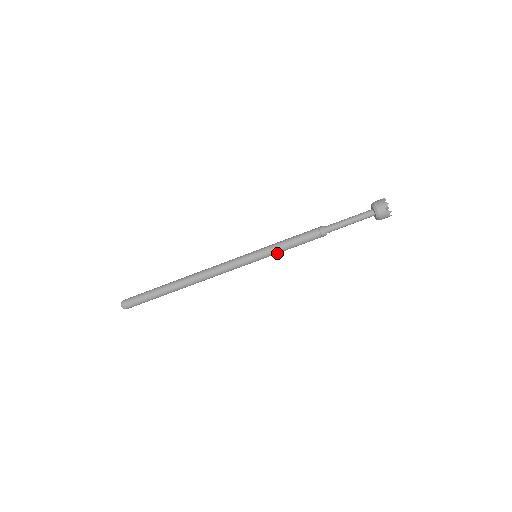
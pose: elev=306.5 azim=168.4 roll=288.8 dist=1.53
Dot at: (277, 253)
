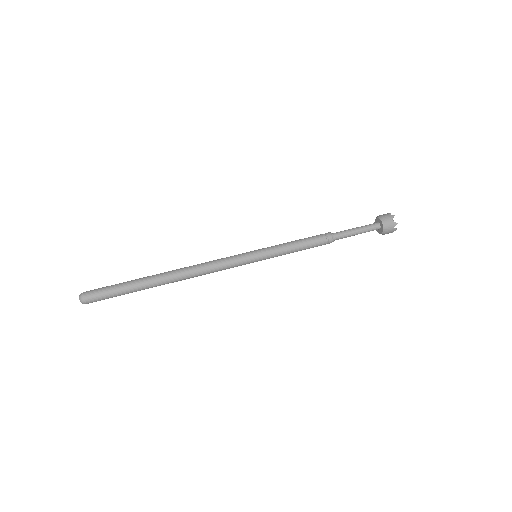
Dot at: (280, 255)
